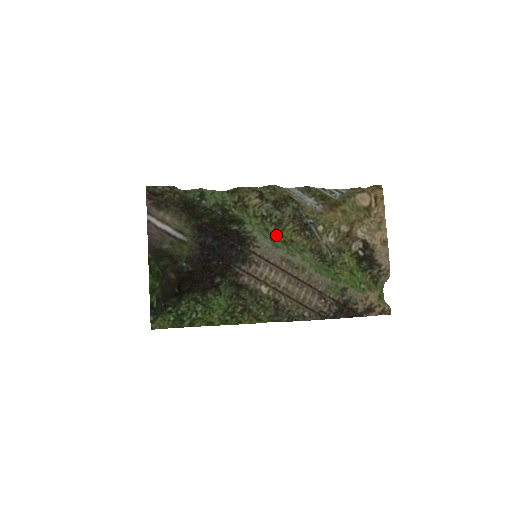
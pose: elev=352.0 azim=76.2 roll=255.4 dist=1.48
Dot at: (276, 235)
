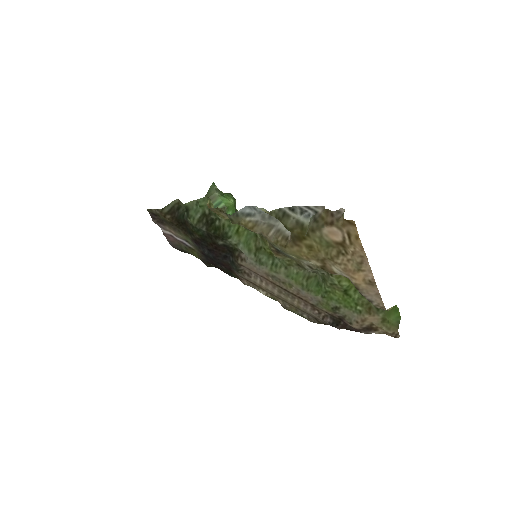
Dot at: (262, 246)
